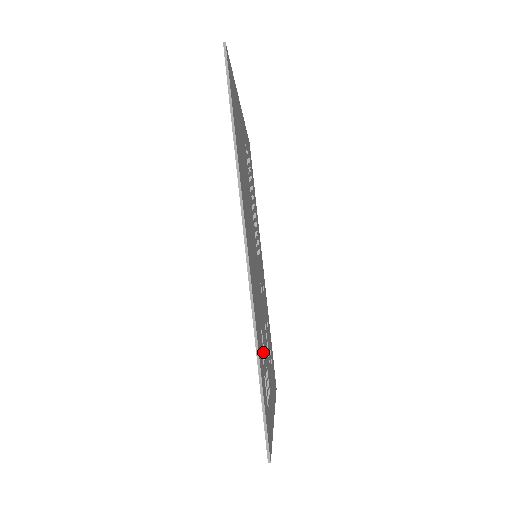
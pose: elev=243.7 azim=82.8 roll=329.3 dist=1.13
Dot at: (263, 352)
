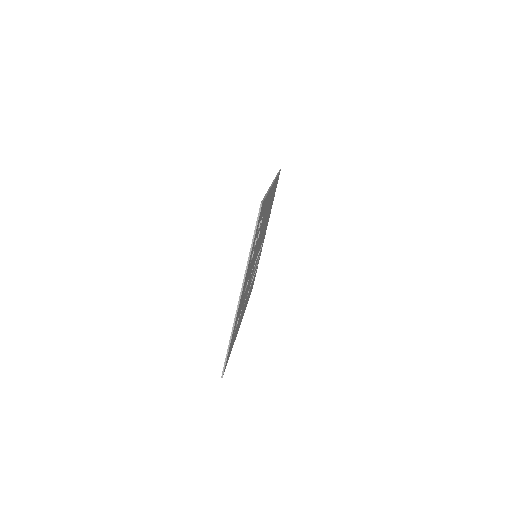
Dot at: occluded
